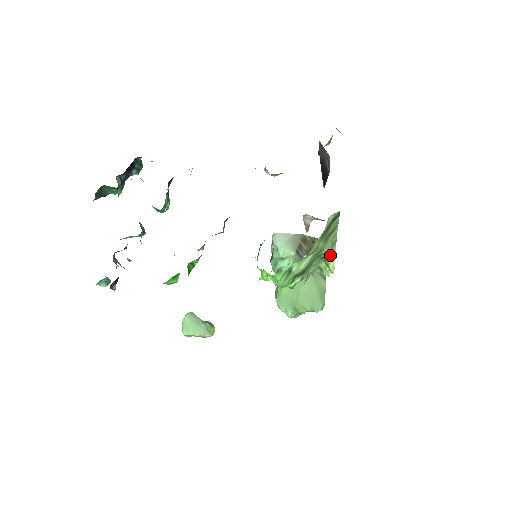
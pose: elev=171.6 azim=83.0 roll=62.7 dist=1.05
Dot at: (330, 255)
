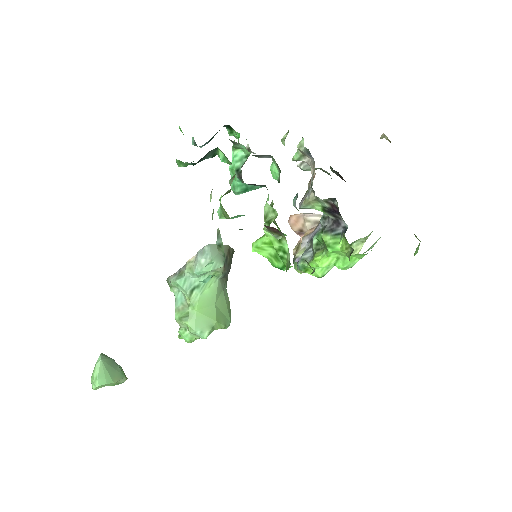
Dot at: (365, 240)
